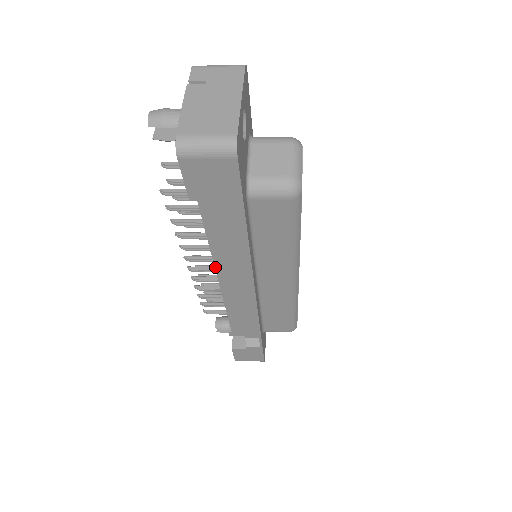
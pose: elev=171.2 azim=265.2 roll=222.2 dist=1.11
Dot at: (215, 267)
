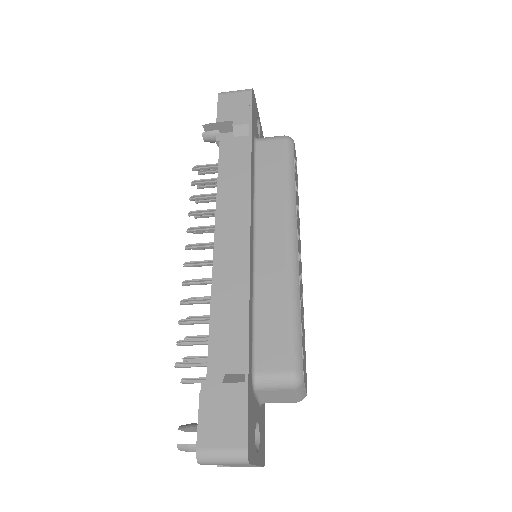
Dot at: (215, 225)
